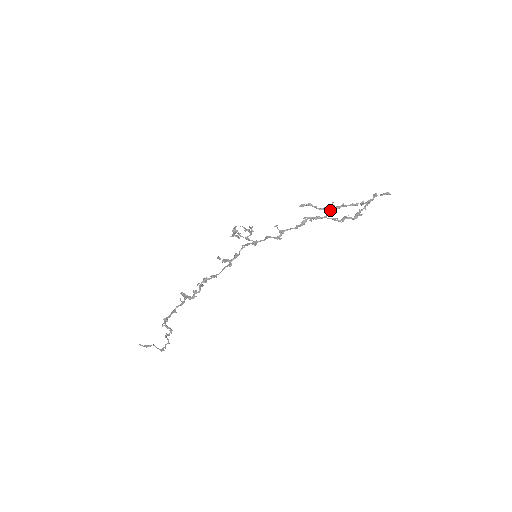
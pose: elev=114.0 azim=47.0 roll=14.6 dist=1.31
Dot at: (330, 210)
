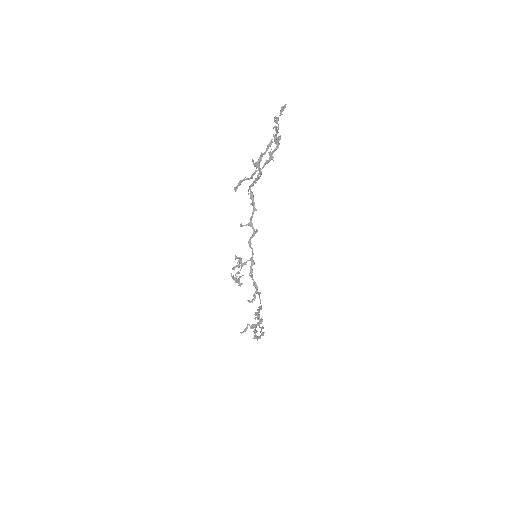
Dot at: (259, 169)
